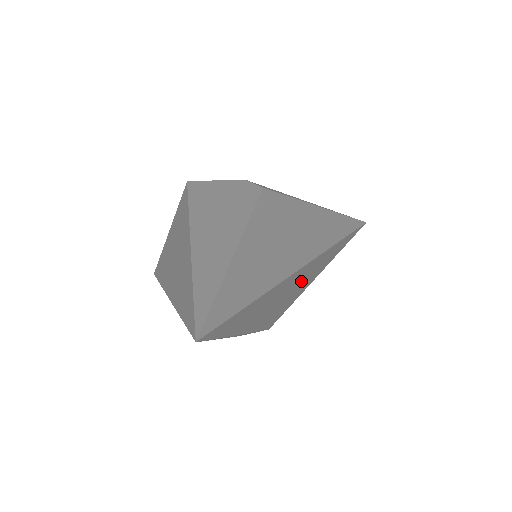
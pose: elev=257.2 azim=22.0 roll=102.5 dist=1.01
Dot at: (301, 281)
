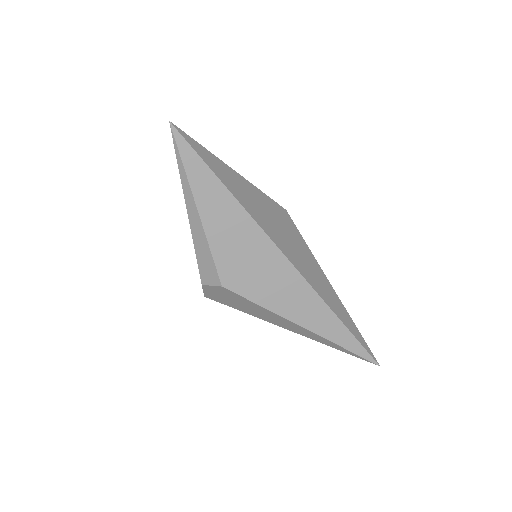
Dot at: (267, 270)
